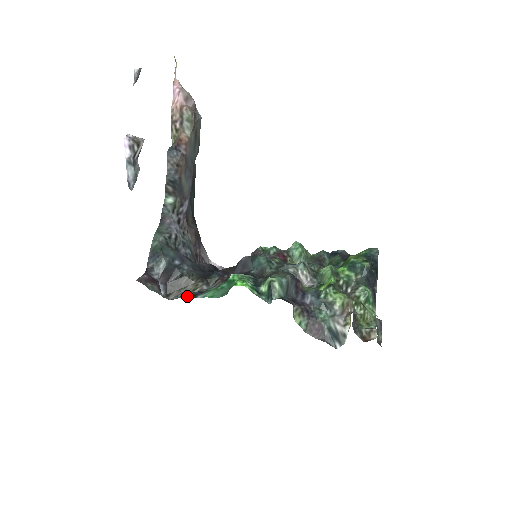
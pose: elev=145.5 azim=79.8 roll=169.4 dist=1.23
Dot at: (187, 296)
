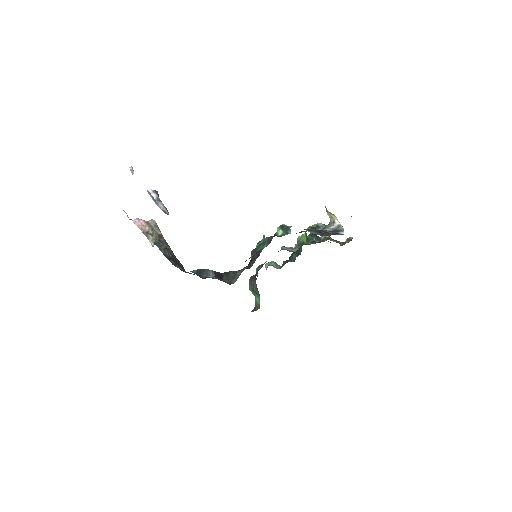
Dot at: occluded
